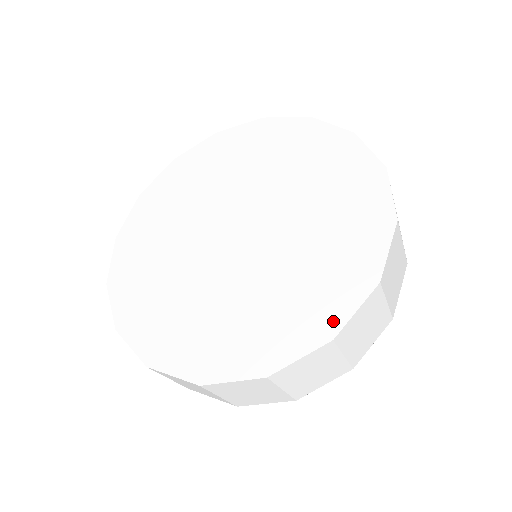
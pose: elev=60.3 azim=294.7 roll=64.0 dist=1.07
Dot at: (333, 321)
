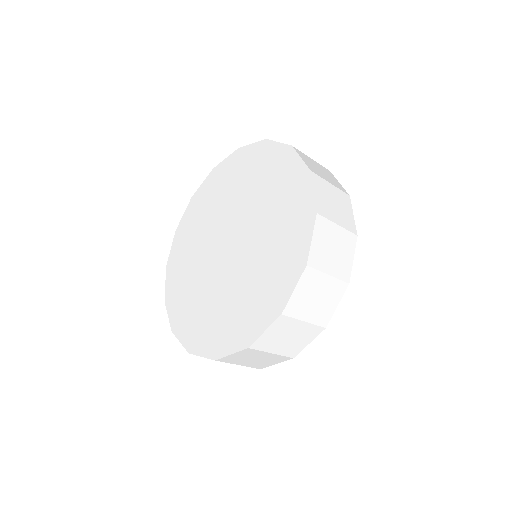
Dot at: (302, 255)
